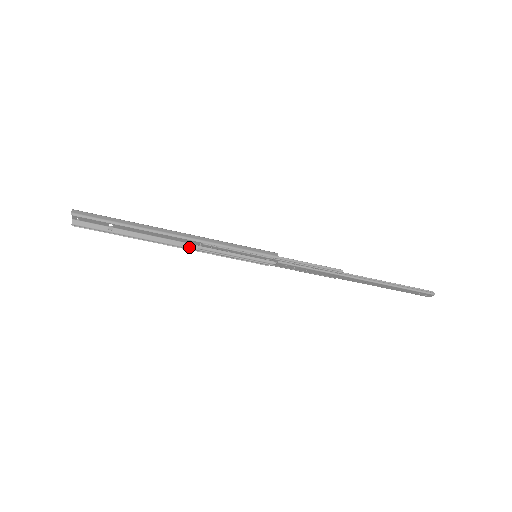
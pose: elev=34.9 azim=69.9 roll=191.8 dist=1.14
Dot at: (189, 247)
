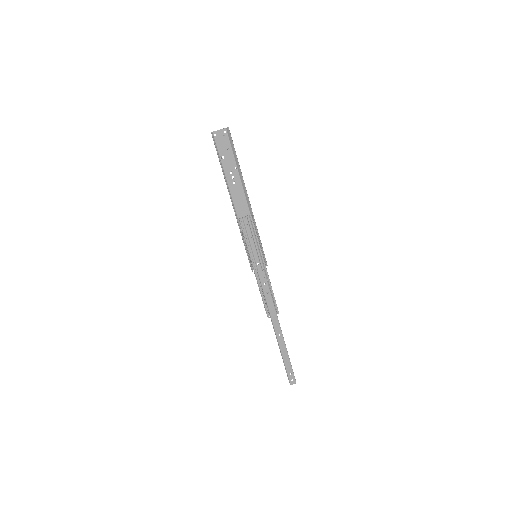
Dot at: (236, 214)
